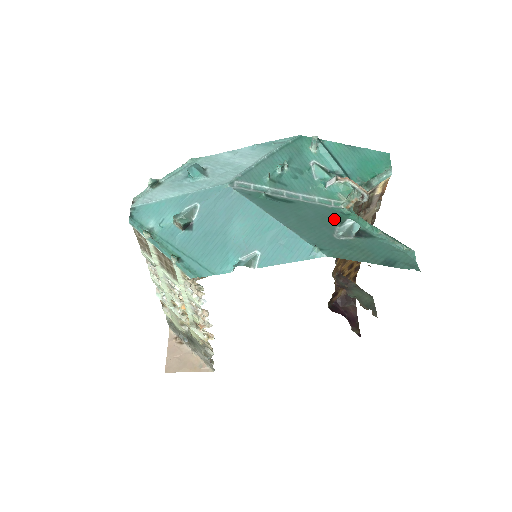
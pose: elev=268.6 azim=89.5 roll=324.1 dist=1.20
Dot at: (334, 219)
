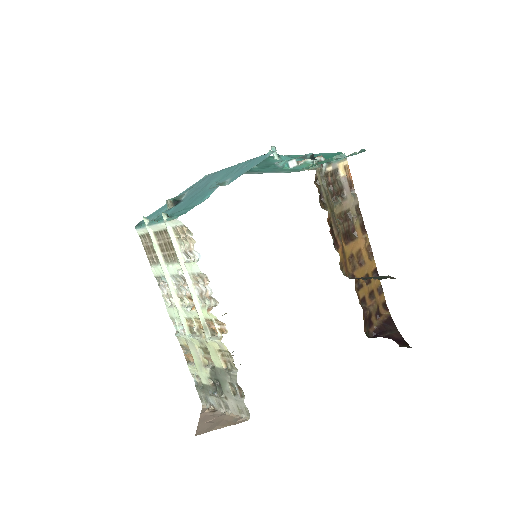
Dot at: occluded
